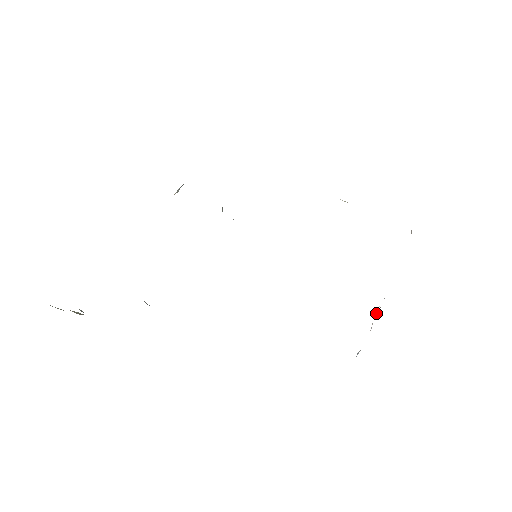
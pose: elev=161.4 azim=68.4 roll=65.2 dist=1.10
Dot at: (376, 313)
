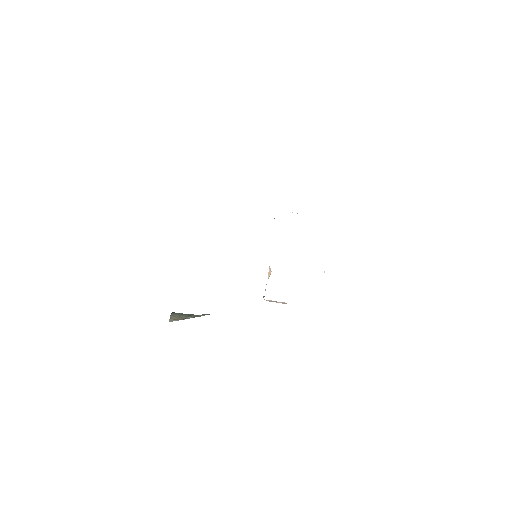
Dot at: occluded
